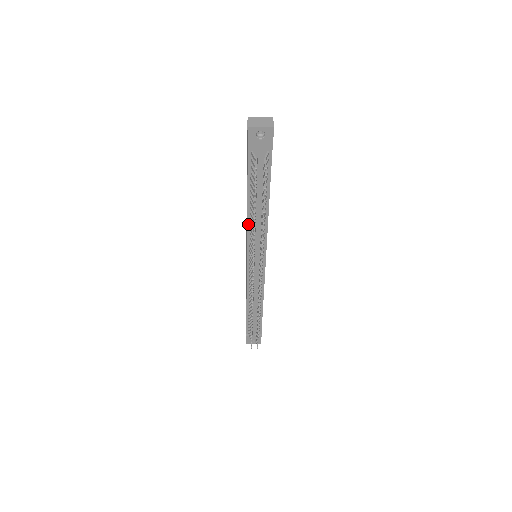
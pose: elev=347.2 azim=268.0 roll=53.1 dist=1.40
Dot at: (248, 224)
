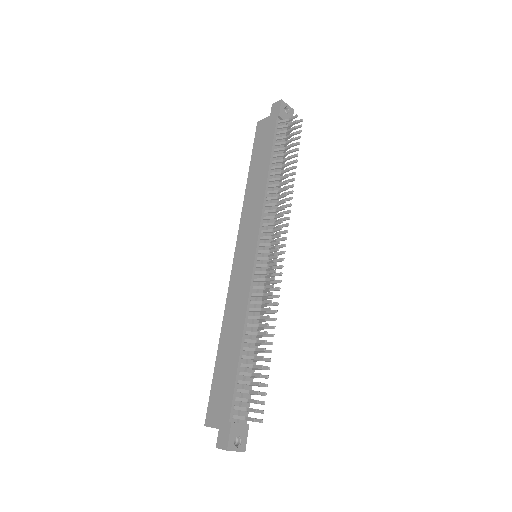
Dot at: (265, 194)
